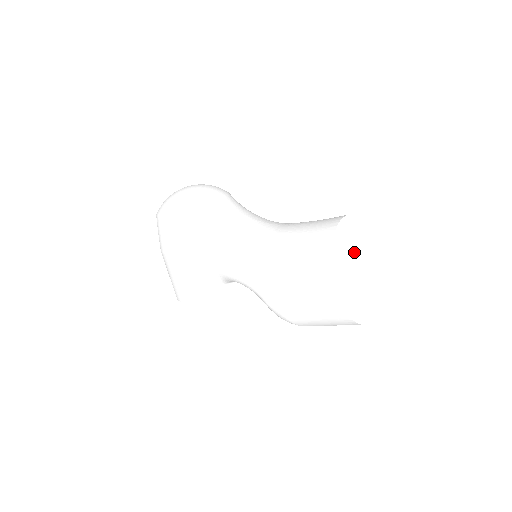
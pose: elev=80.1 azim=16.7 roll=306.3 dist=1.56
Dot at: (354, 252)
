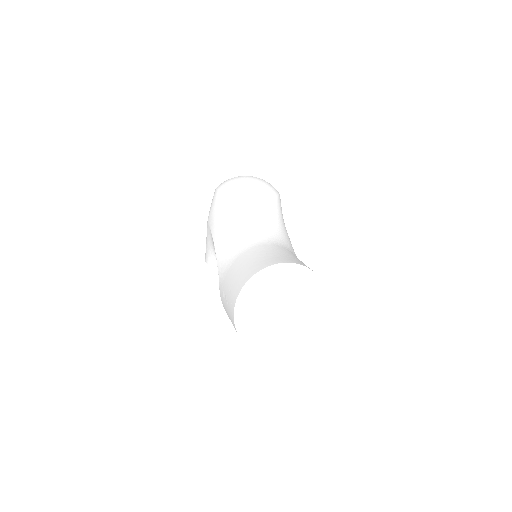
Dot at: (283, 295)
